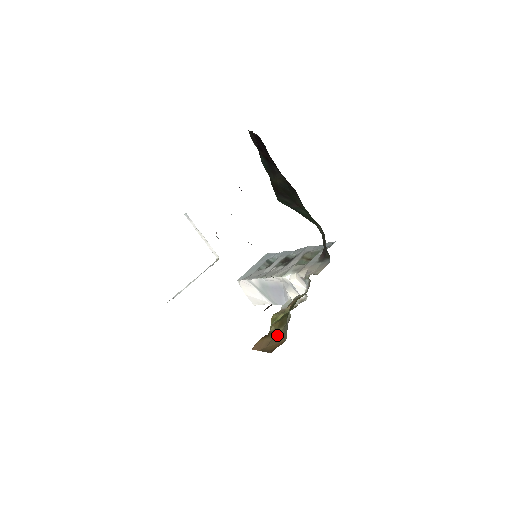
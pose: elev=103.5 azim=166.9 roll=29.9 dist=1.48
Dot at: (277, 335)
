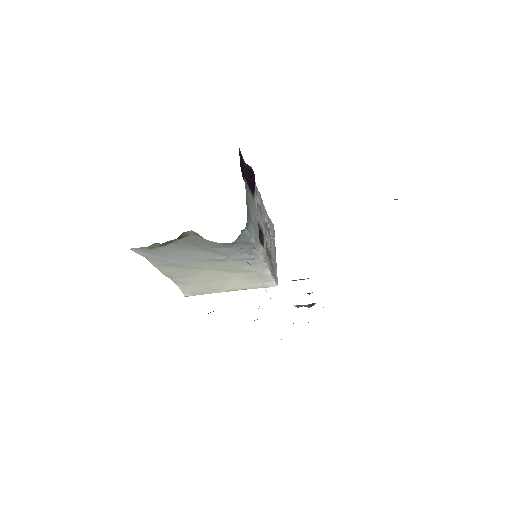
Dot at: occluded
